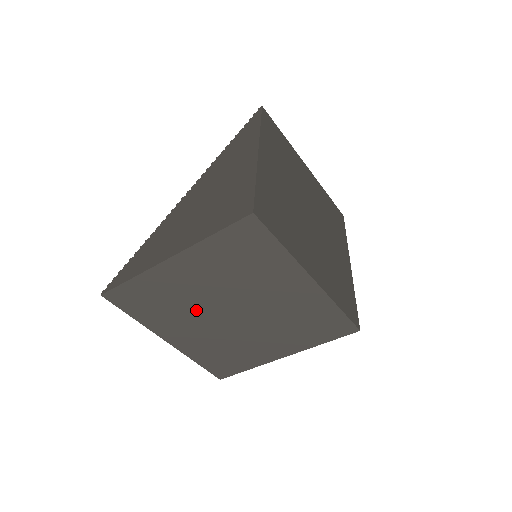
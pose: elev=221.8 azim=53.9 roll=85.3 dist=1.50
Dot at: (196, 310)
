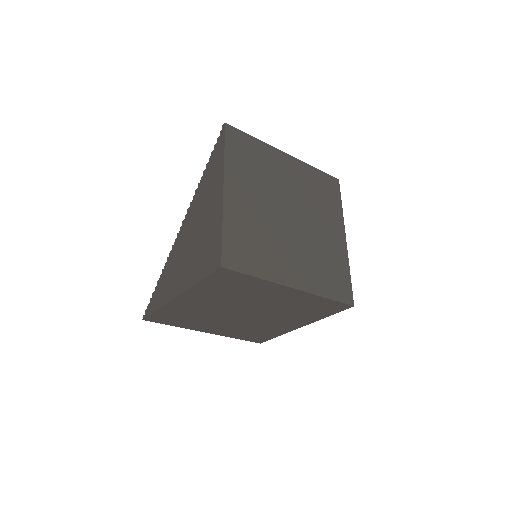
Dot at: (216, 316)
